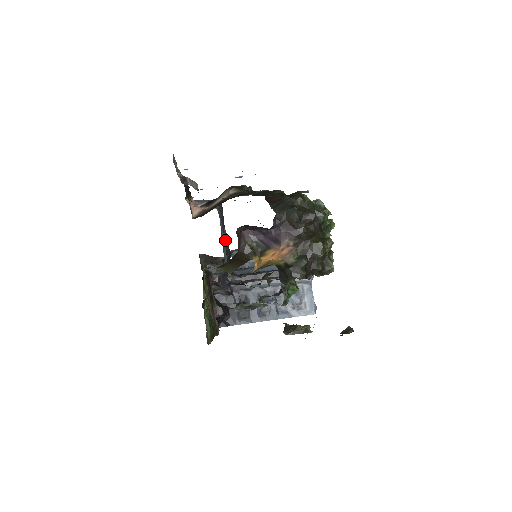
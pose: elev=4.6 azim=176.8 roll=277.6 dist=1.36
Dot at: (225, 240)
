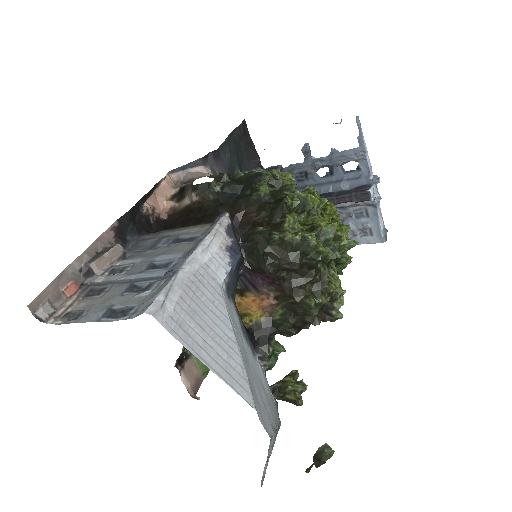
Dot at: occluded
